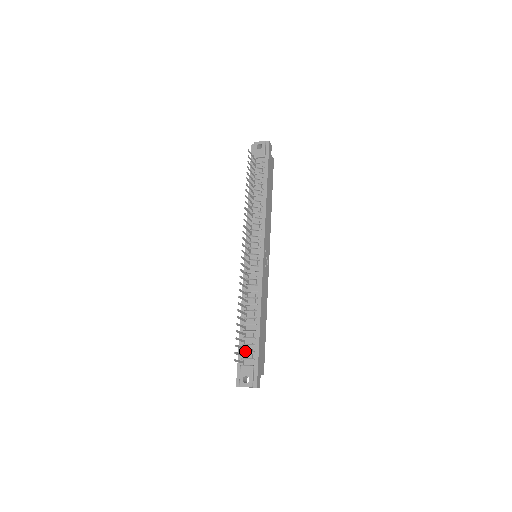
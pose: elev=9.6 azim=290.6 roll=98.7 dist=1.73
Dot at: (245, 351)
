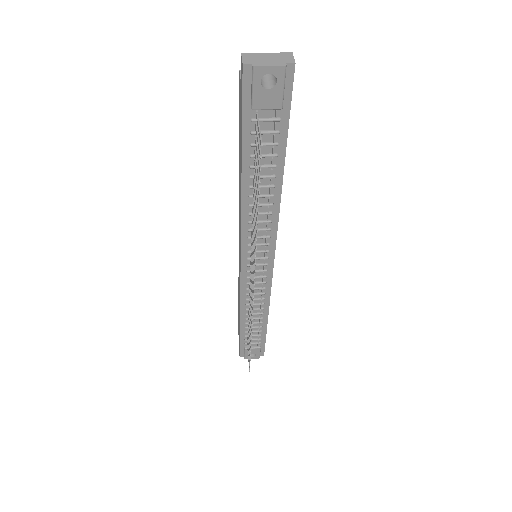
Dot at: occluded
